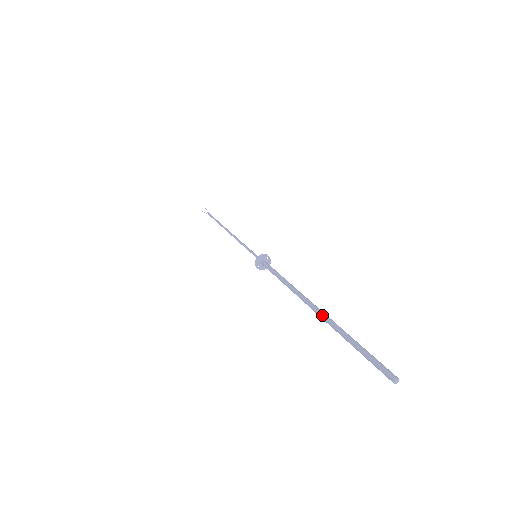
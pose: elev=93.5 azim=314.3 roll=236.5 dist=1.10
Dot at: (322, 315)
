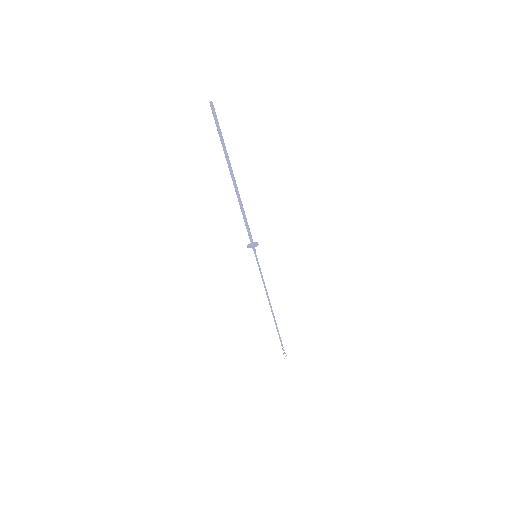
Dot at: (228, 167)
